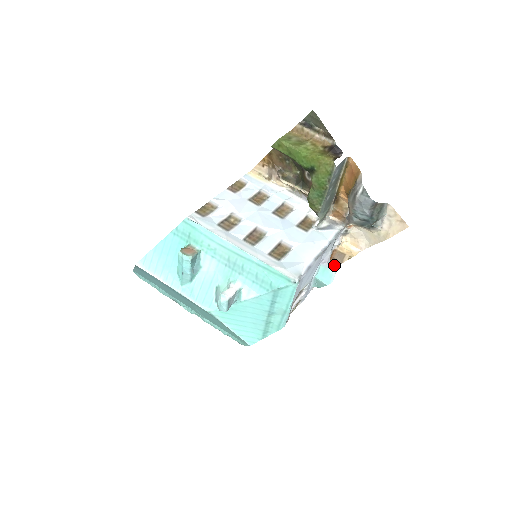
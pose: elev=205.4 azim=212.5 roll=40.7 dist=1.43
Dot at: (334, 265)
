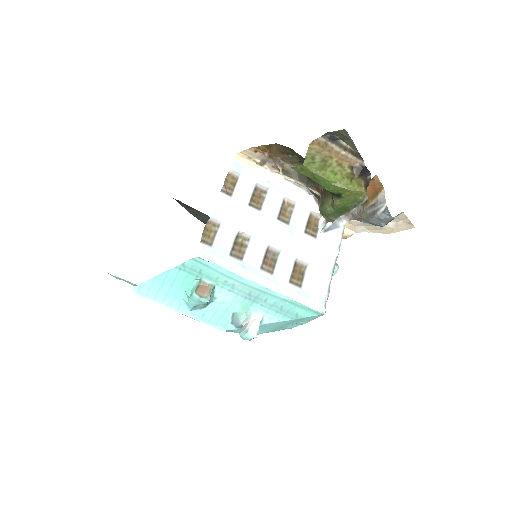
Dot at: occluded
